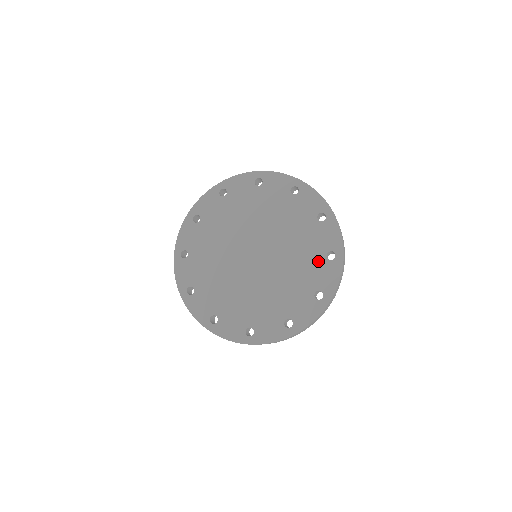
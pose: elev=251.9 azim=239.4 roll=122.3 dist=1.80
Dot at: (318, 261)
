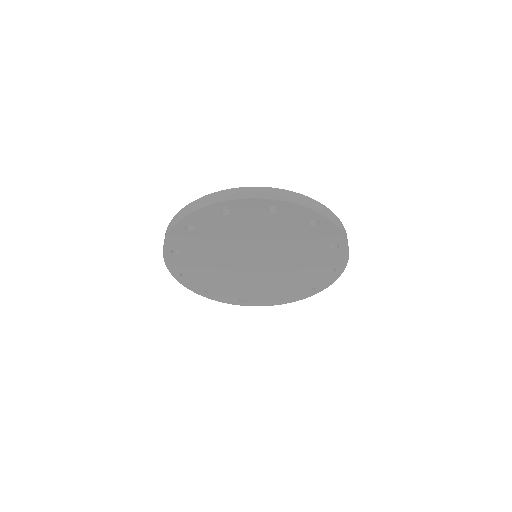
Dot at: (323, 252)
